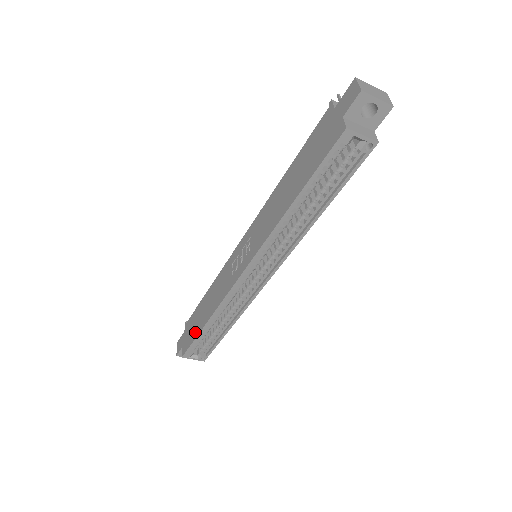
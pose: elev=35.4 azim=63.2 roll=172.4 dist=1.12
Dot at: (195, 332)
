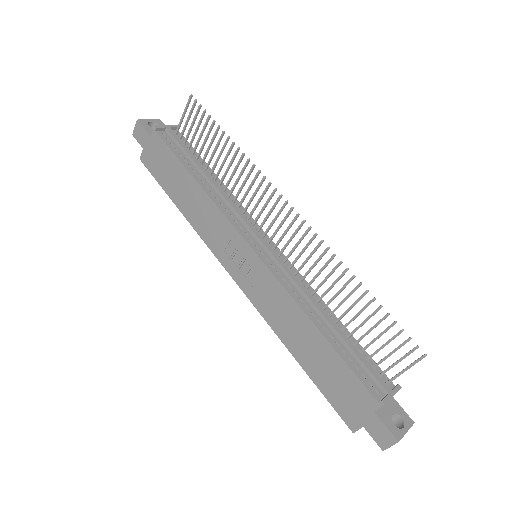
Dot at: (164, 182)
